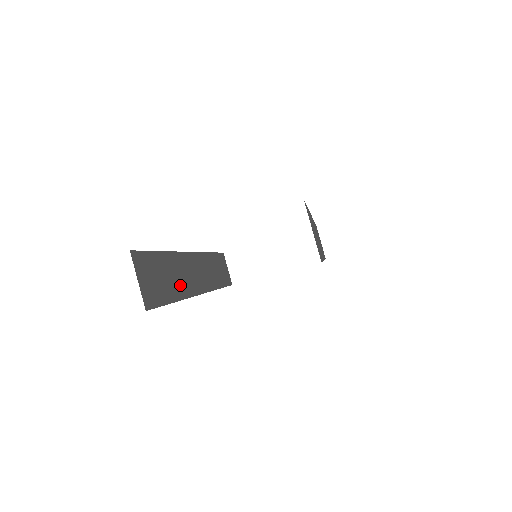
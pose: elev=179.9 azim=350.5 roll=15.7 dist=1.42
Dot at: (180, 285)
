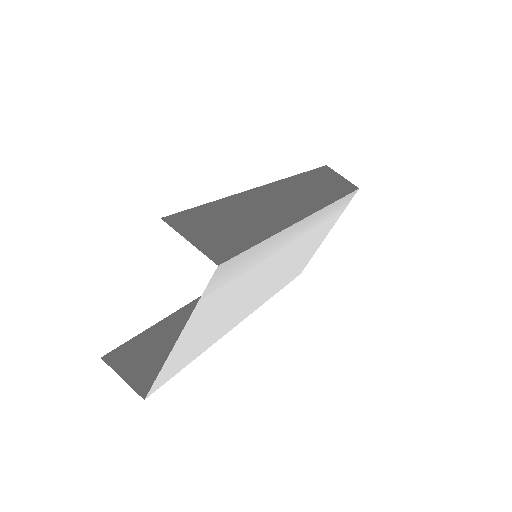
Dot at: occluded
